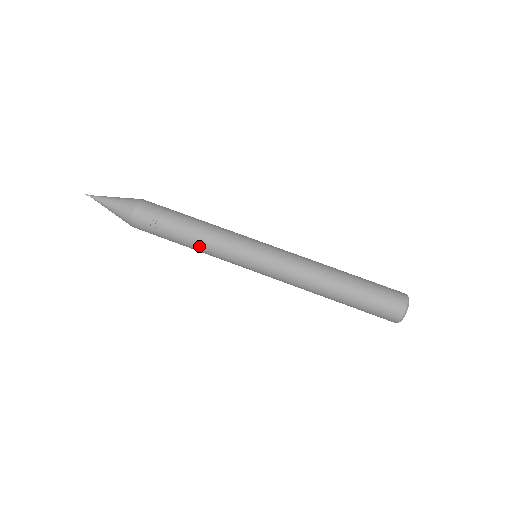
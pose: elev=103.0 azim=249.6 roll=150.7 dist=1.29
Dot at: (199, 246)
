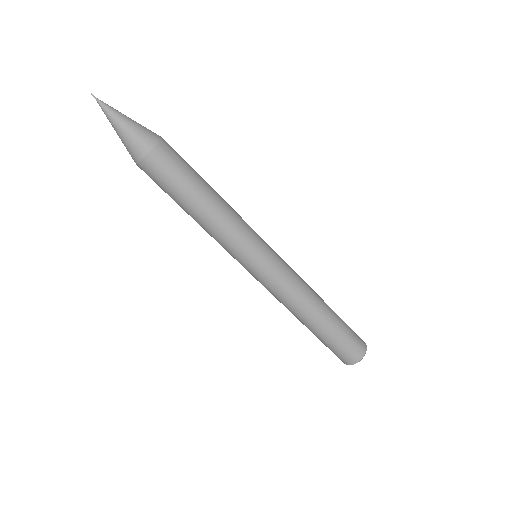
Dot at: occluded
